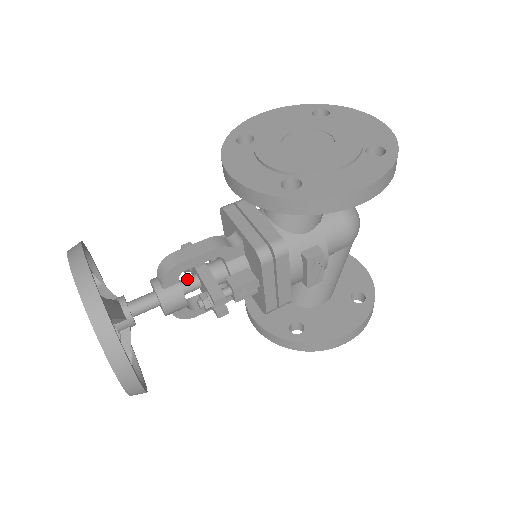
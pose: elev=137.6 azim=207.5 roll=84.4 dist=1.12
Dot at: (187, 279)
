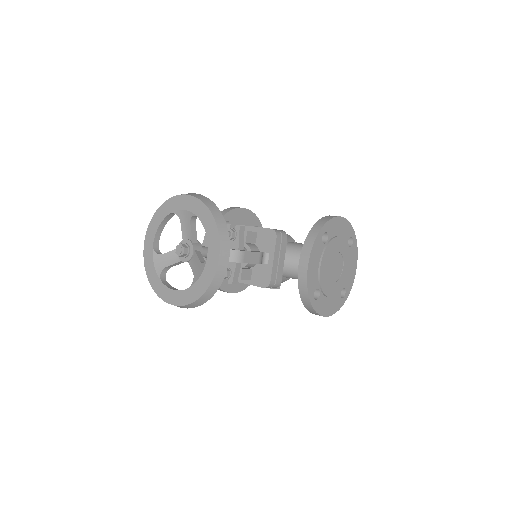
Dot at: occluded
